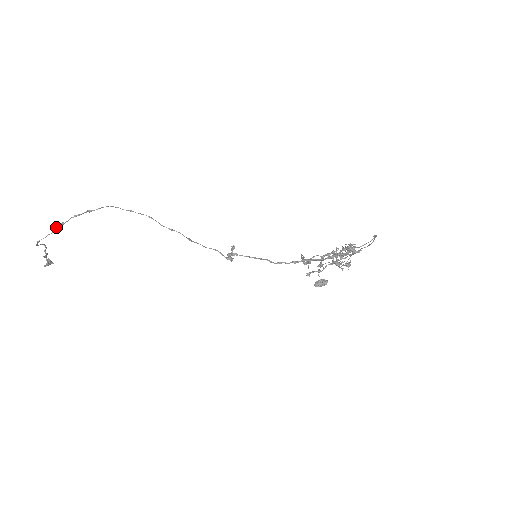
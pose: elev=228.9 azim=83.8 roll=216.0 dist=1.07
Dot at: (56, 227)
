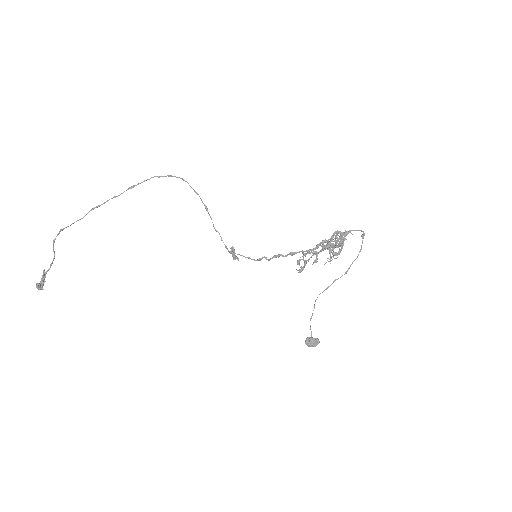
Dot at: (90, 210)
